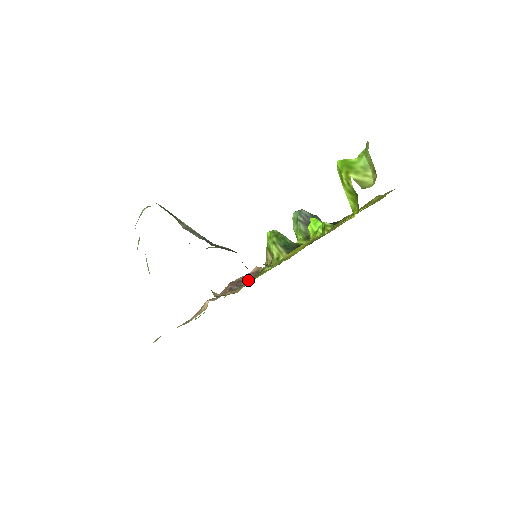
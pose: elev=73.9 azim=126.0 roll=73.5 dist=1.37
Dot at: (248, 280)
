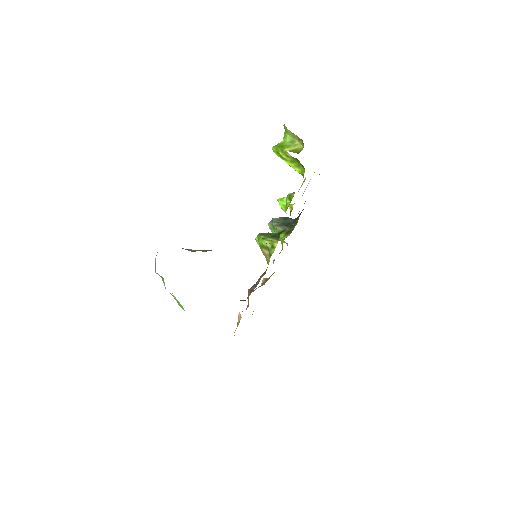
Dot at: (260, 278)
